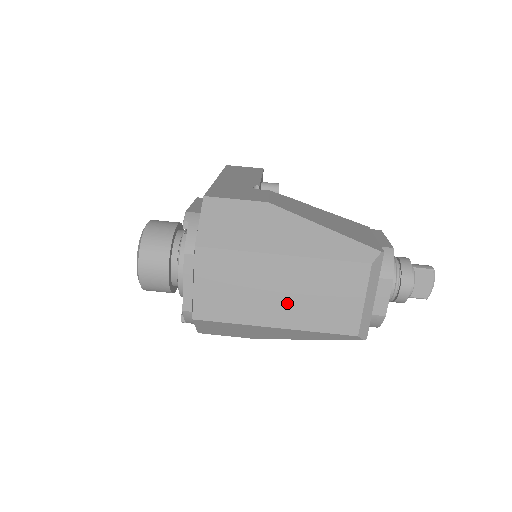
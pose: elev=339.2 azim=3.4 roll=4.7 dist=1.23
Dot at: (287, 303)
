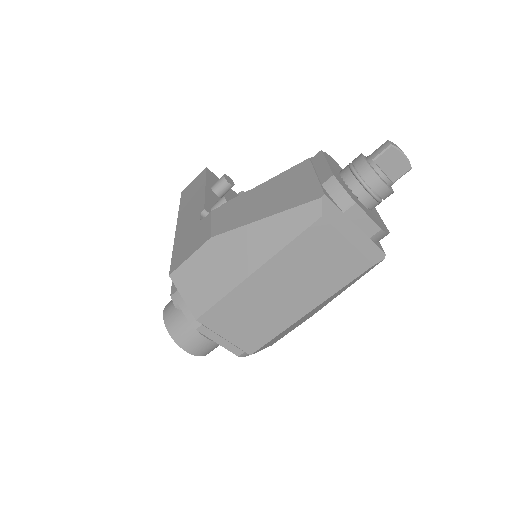
Dot at: (296, 293)
